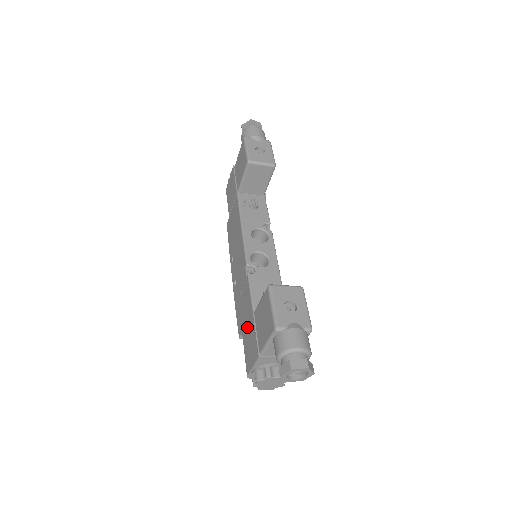
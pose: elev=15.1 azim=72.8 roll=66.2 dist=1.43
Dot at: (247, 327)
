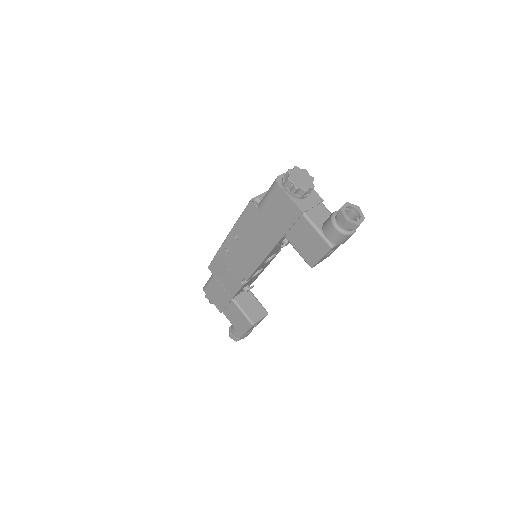
Dot at: (221, 290)
